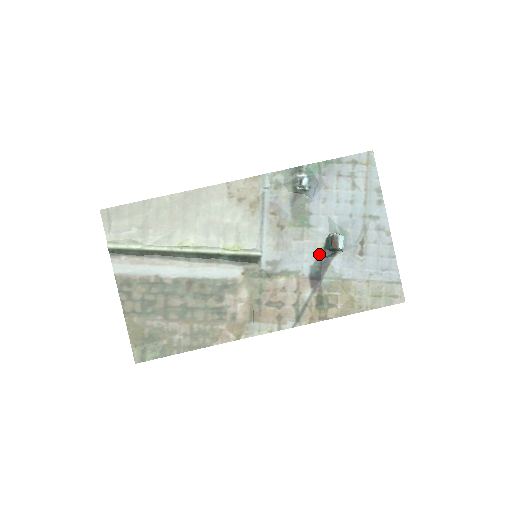
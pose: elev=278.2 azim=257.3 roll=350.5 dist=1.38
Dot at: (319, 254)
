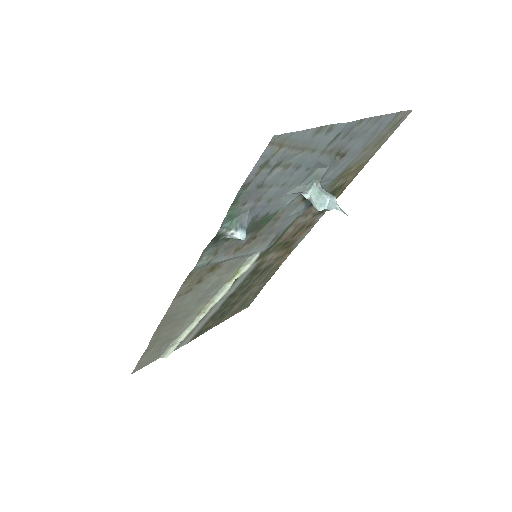
Dot at: (304, 200)
